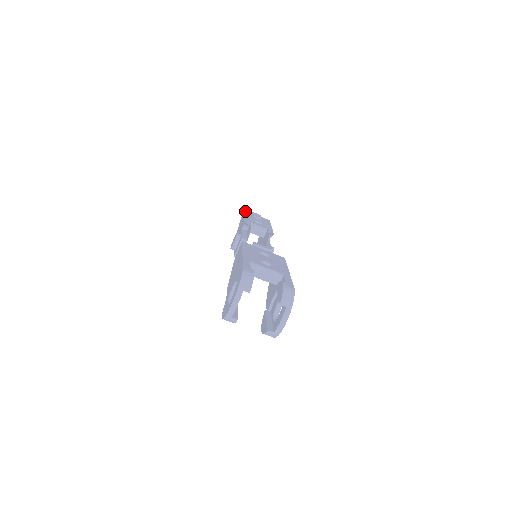
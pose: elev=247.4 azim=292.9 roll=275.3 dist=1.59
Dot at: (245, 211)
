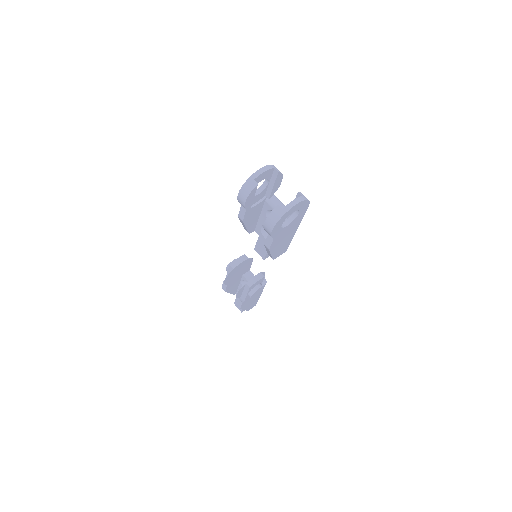
Dot at: occluded
